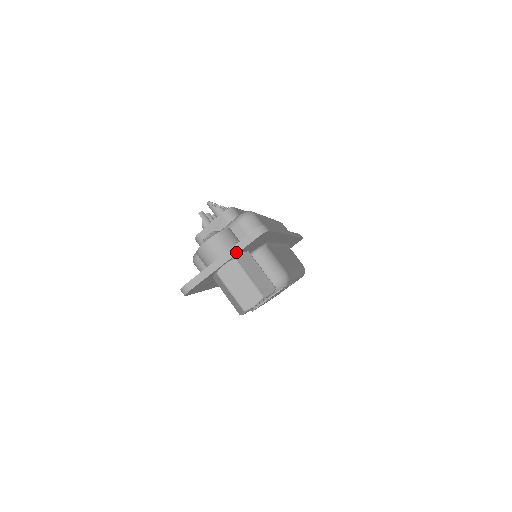
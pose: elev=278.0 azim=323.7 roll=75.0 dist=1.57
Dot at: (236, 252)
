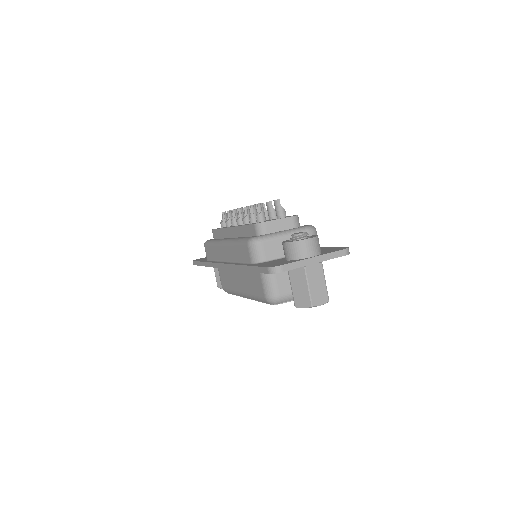
Dot at: (328, 258)
